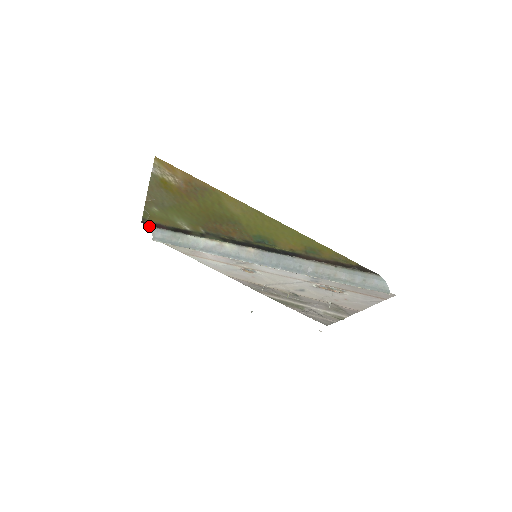
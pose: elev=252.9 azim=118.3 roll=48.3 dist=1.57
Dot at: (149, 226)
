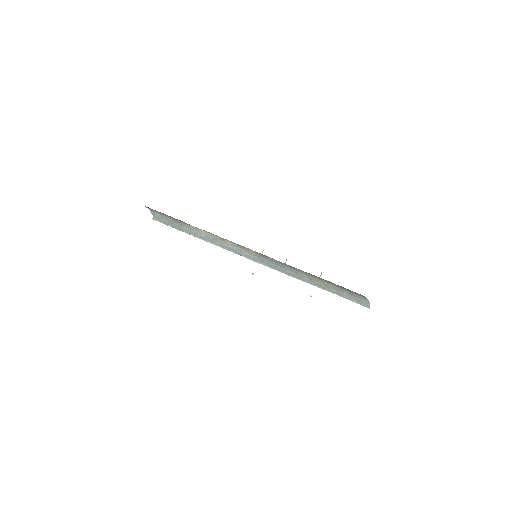
Dot at: (147, 207)
